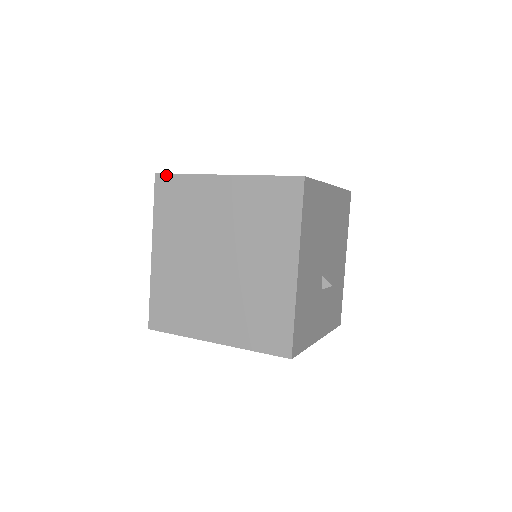
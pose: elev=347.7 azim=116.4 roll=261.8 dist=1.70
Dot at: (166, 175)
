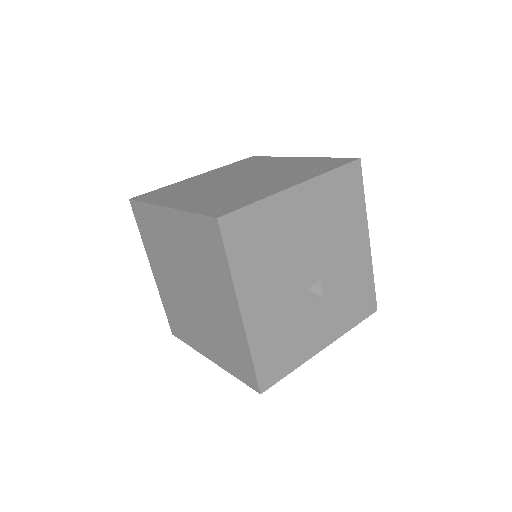
Dot at: (135, 202)
